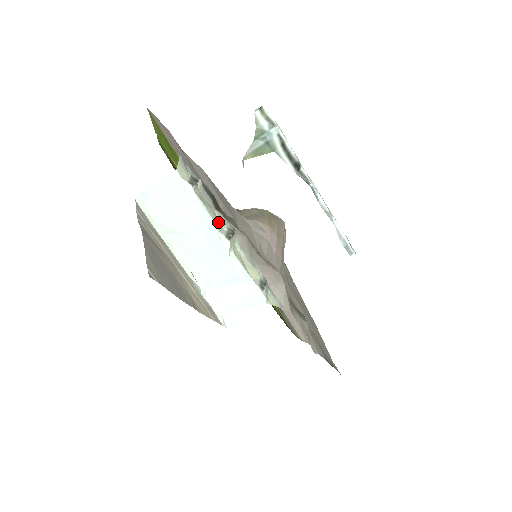
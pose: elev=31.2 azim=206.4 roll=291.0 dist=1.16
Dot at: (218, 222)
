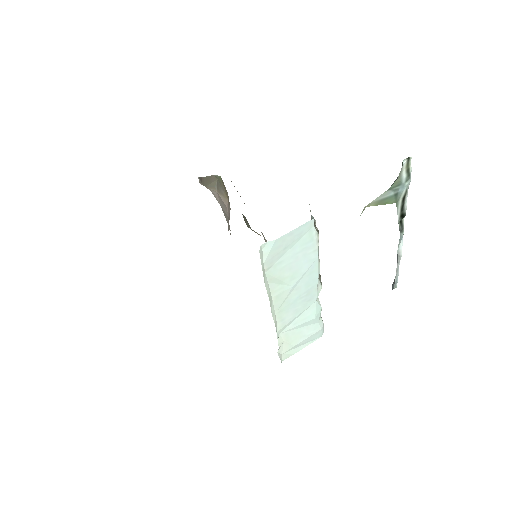
Dot at: occluded
